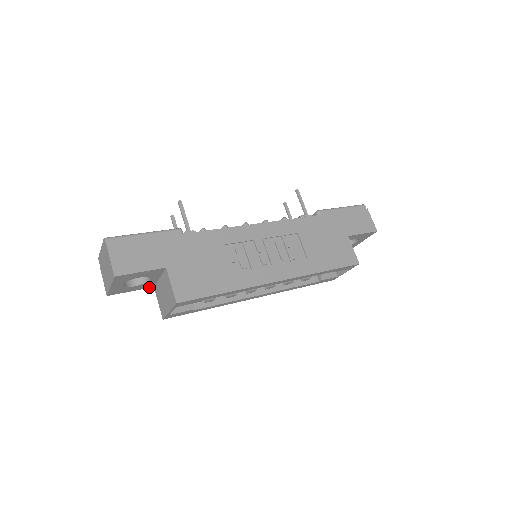
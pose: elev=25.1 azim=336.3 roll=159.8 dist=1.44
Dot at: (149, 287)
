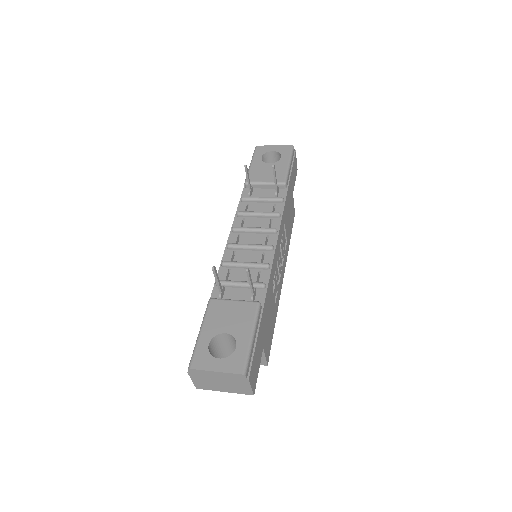
Dot at: occluded
